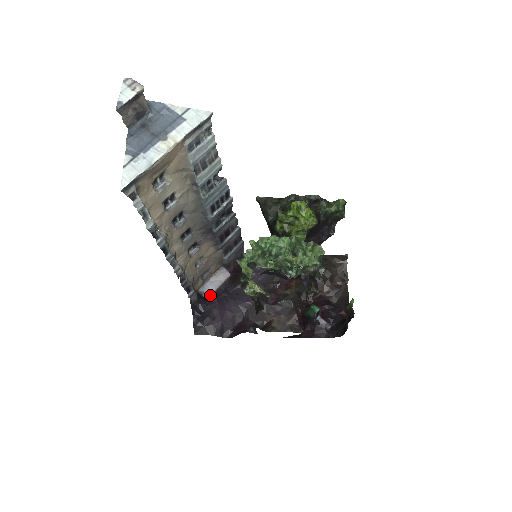
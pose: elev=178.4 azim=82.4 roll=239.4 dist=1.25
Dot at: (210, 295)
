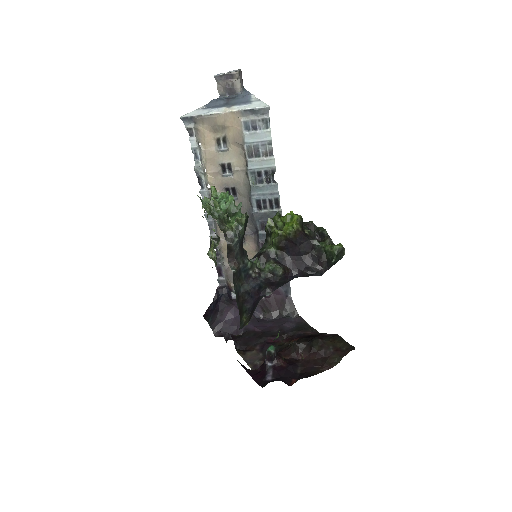
Dot at: occluded
